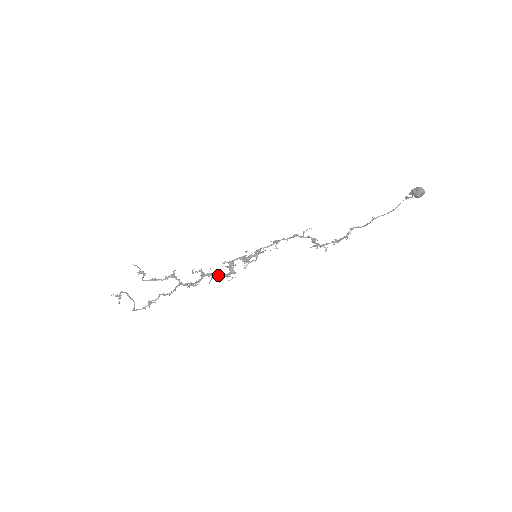
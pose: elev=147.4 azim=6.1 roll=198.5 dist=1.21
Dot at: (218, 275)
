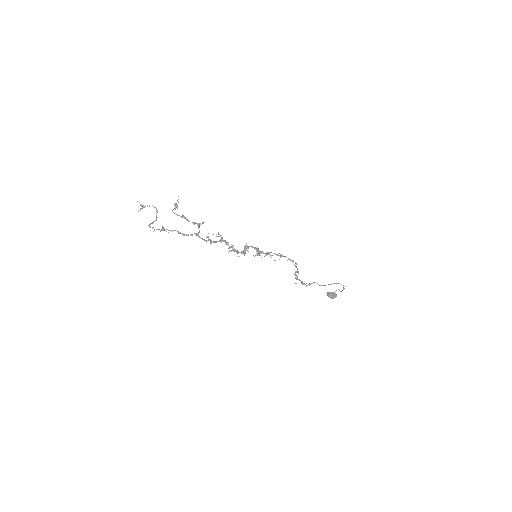
Dot at: occluded
